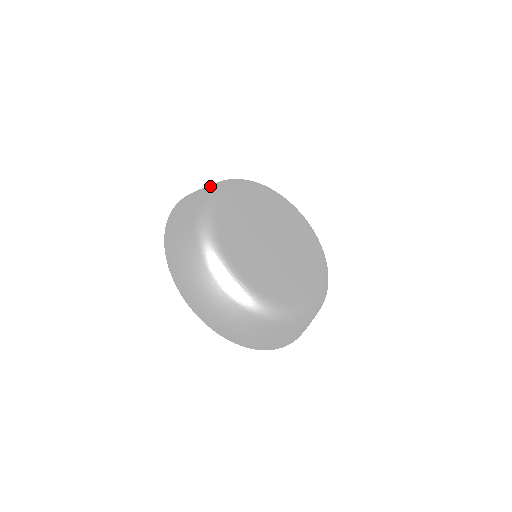
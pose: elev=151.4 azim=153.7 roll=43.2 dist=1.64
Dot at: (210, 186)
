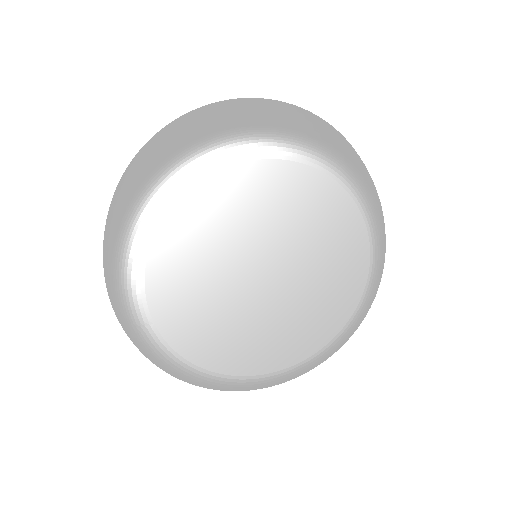
Dot at: (201, 138)
